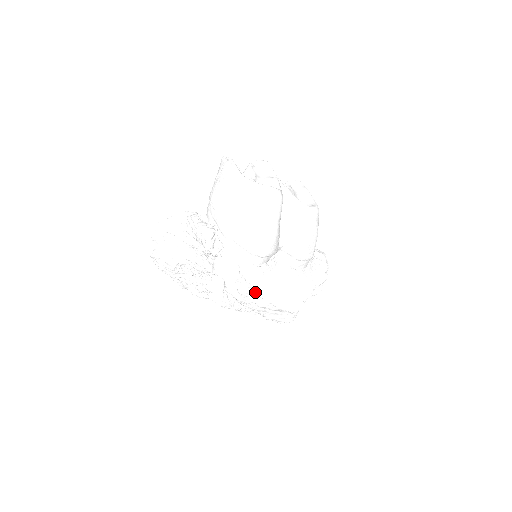
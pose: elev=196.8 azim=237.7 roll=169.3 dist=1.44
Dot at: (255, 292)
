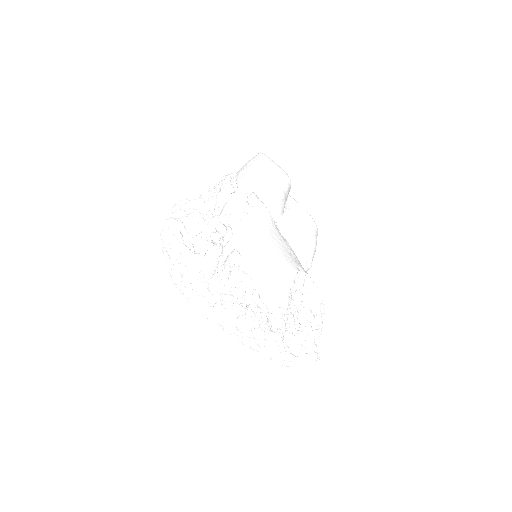
Dot at: (257, 219)
